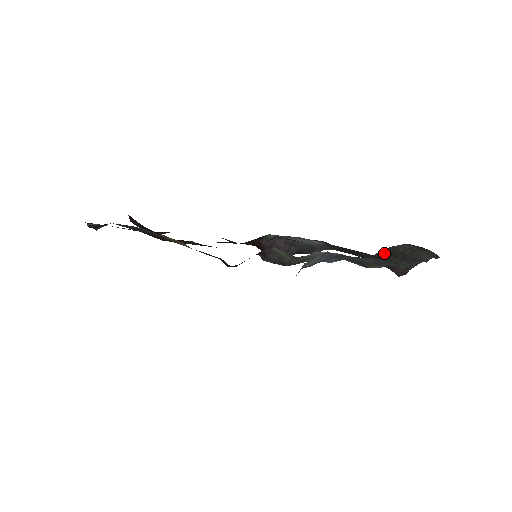
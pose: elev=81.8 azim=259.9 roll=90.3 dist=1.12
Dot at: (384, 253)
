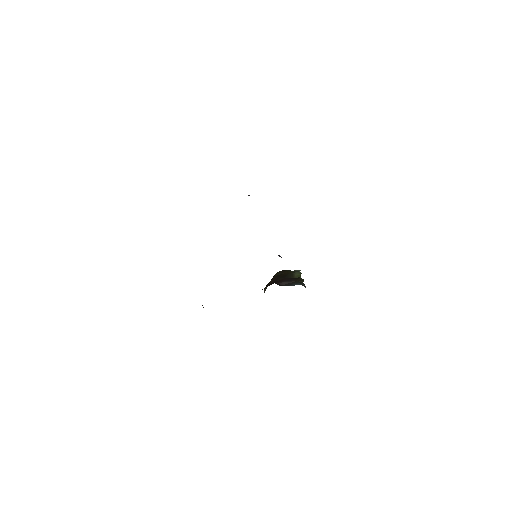
Dot at: occluded
